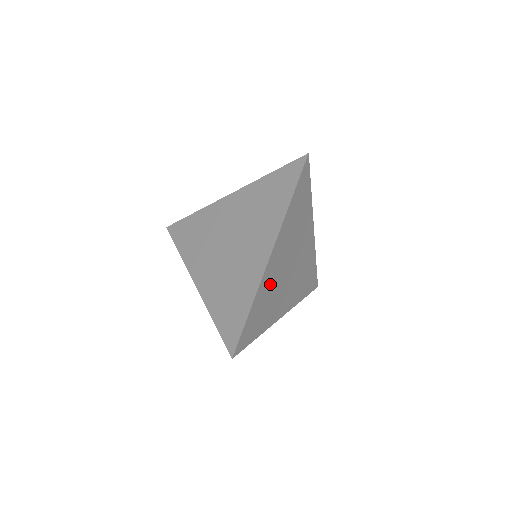
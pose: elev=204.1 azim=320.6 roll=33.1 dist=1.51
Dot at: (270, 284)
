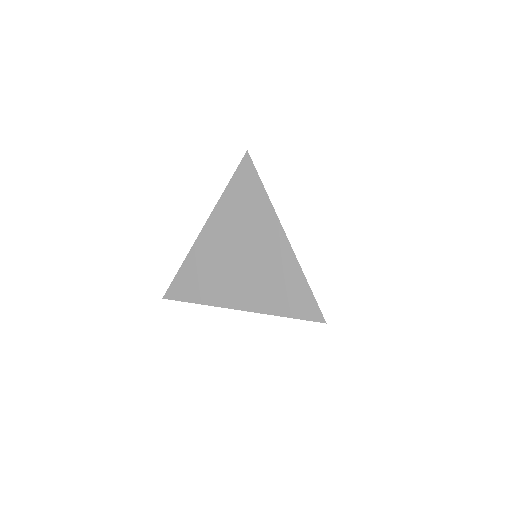
Dot at: occluded
